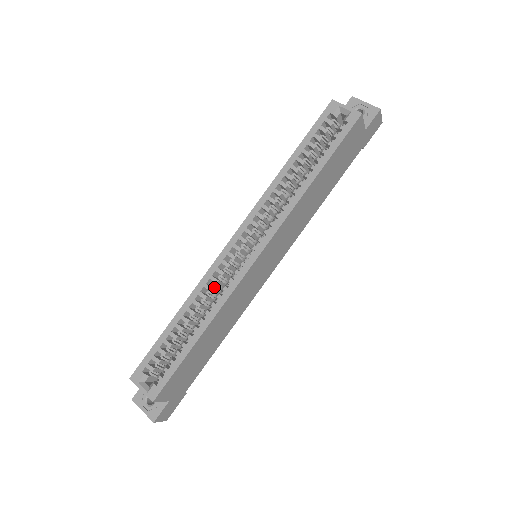
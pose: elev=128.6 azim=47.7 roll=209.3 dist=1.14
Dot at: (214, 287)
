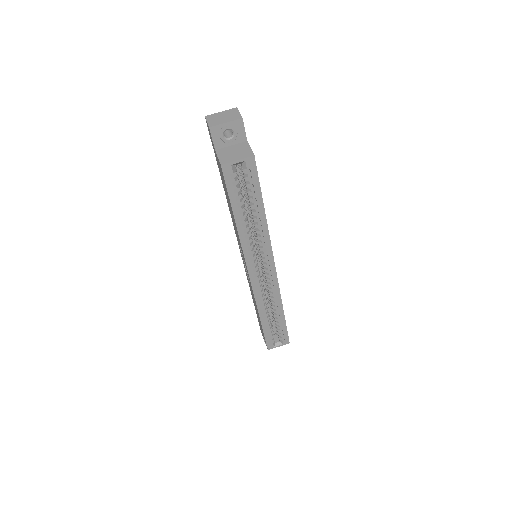
Dot at: (263, 295)
